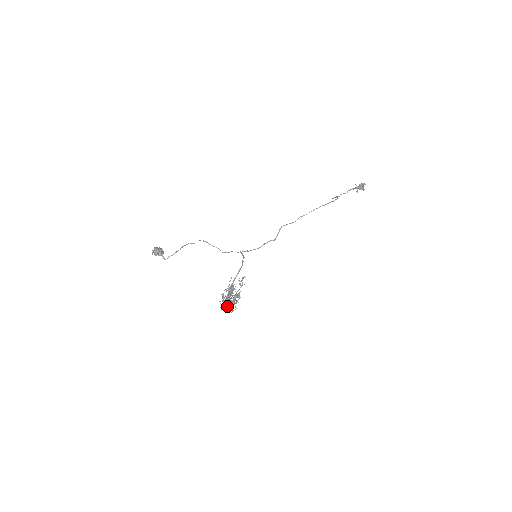
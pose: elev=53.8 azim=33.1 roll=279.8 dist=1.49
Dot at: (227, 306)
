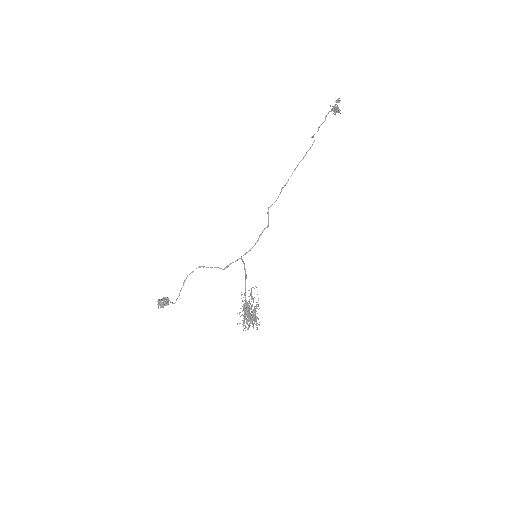
Dot at: (248, 329)
